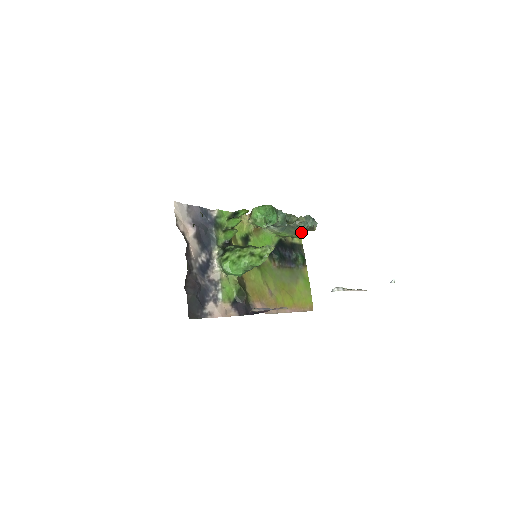
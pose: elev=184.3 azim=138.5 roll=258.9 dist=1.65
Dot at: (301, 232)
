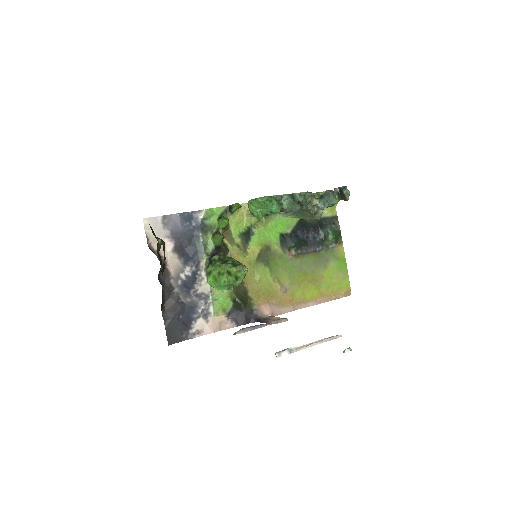
Dot at: (319, 214)
